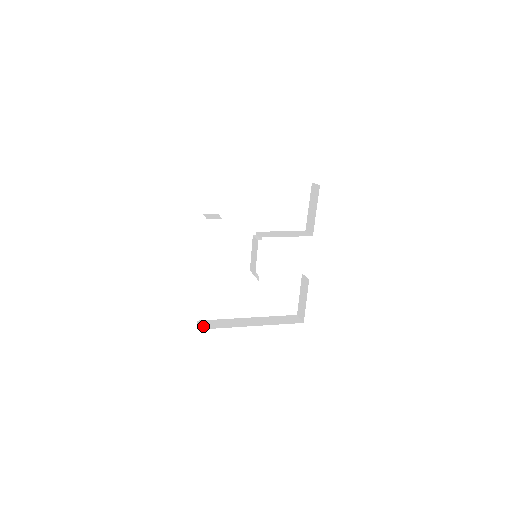
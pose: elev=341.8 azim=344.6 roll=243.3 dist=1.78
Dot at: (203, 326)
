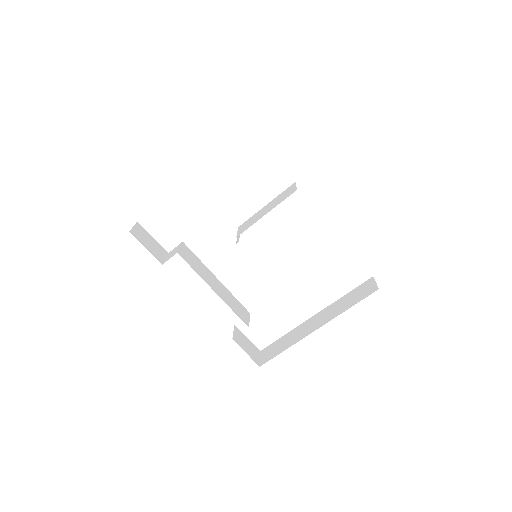
Dot at: (264, 358)
